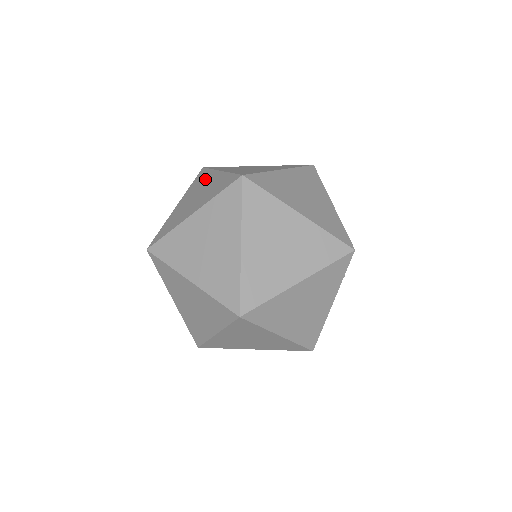
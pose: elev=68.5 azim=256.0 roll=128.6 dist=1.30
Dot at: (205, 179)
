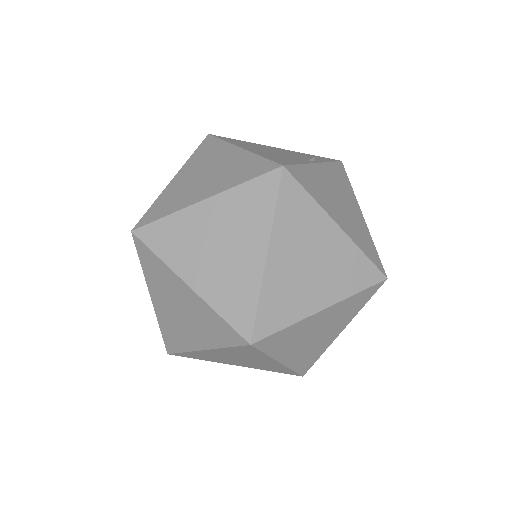
Dot at: (252, 225)
